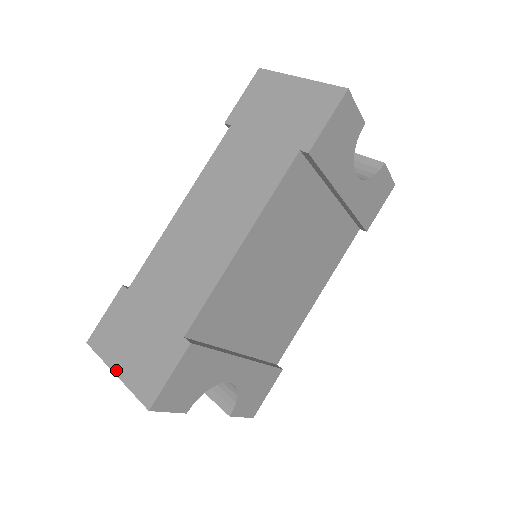
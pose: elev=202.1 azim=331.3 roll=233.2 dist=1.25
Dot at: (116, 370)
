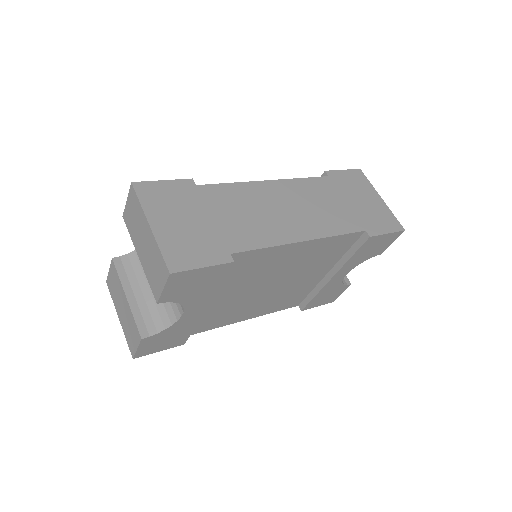
Dot at: (153, 224)
